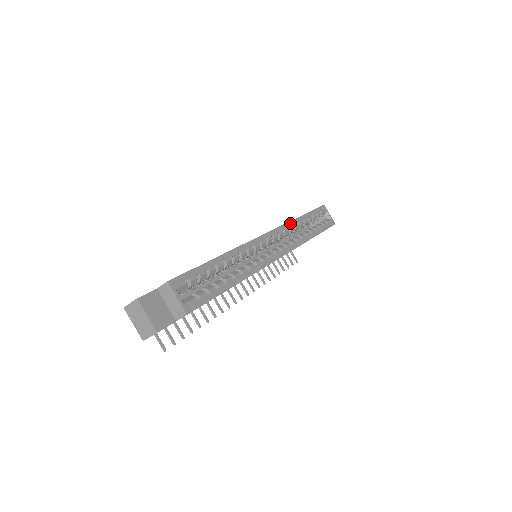
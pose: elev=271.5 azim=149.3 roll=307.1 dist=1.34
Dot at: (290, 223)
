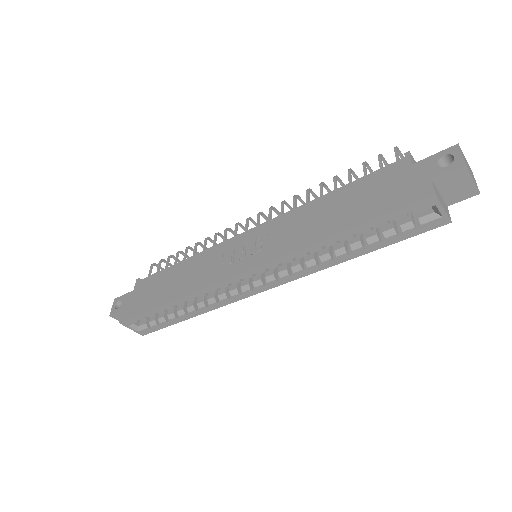
Dot at: (299, 252)
